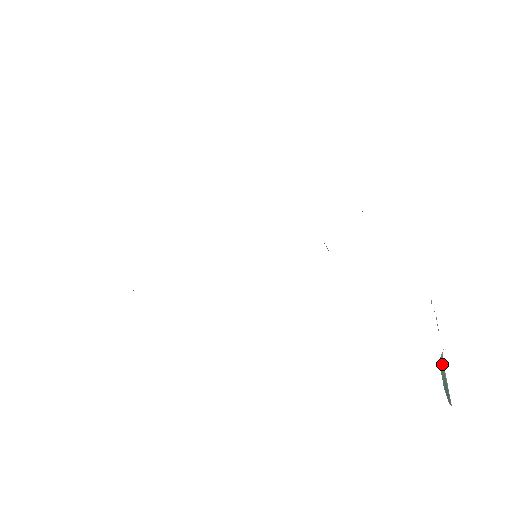
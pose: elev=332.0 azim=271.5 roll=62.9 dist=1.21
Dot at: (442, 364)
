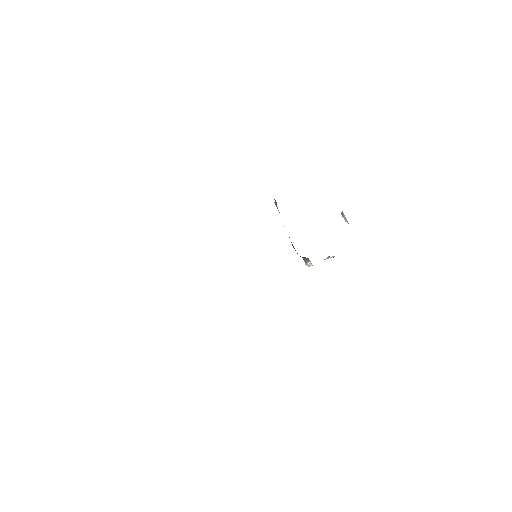
Dot at: occluded
